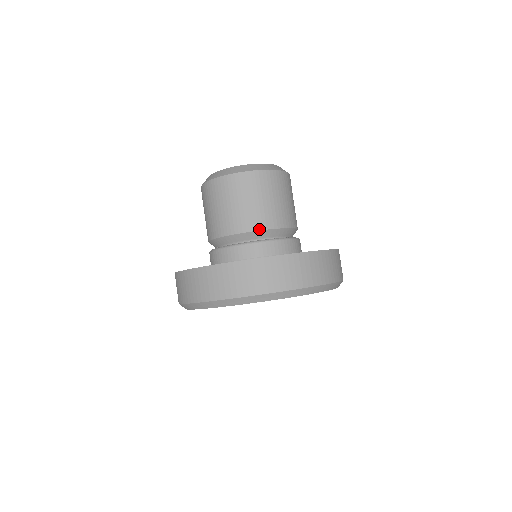
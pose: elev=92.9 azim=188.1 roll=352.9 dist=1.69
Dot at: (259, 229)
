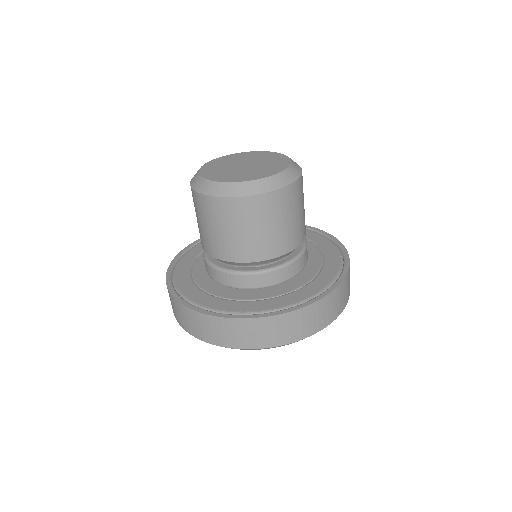
Dot at: (302, 241)
